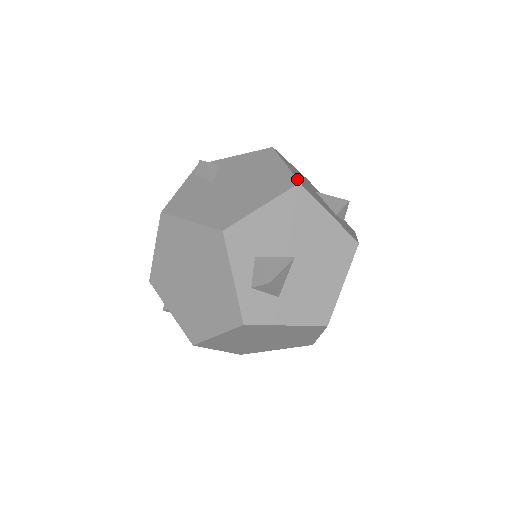
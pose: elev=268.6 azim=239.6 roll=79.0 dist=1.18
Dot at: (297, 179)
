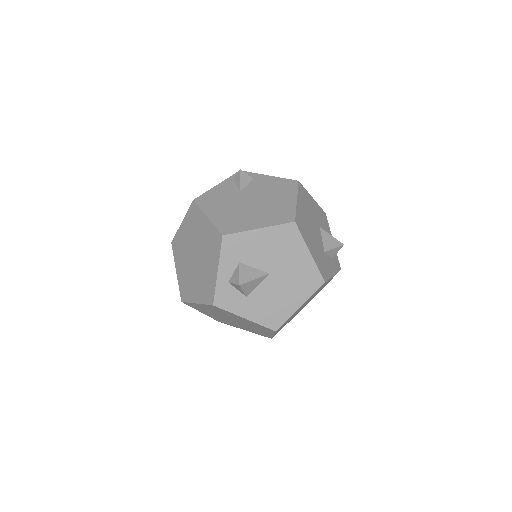
Dot at: (296, 218)
